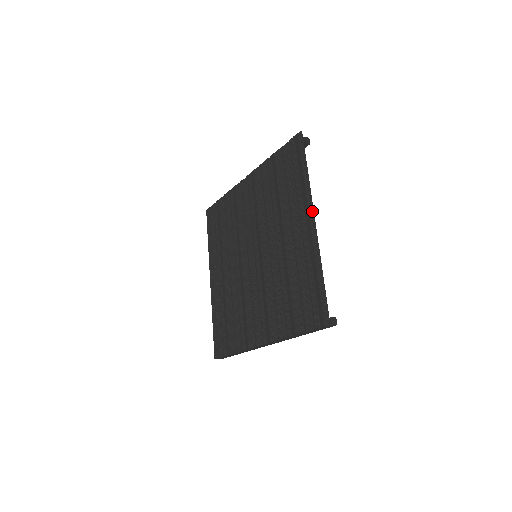
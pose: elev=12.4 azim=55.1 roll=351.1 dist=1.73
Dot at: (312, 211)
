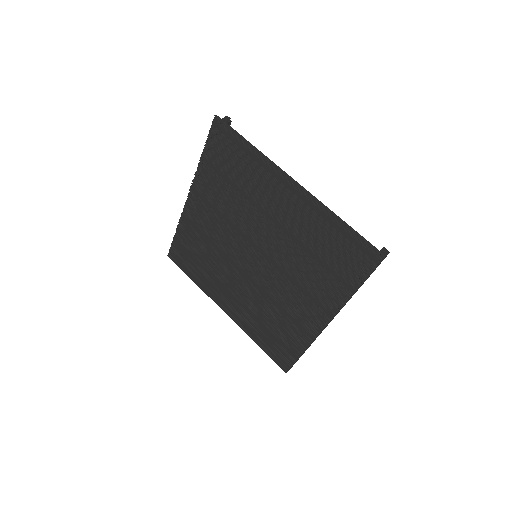
Dot at: (286, 175)
